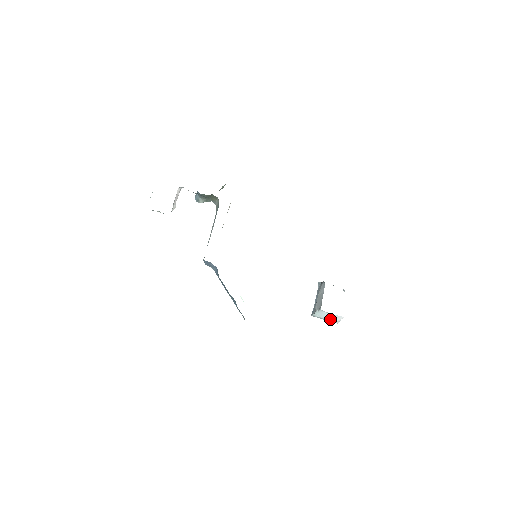
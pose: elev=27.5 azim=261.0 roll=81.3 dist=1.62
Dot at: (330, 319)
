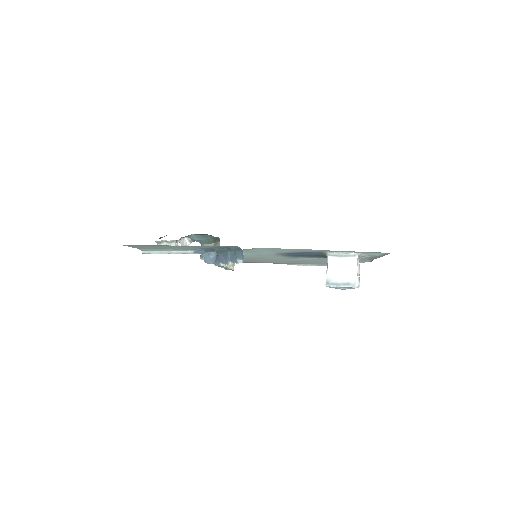
Dot at: (345, 277)
